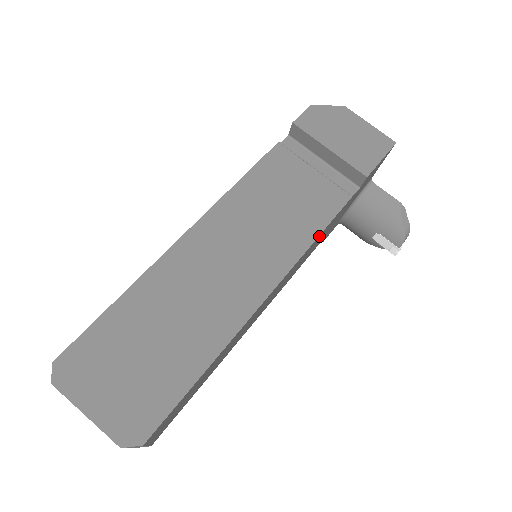
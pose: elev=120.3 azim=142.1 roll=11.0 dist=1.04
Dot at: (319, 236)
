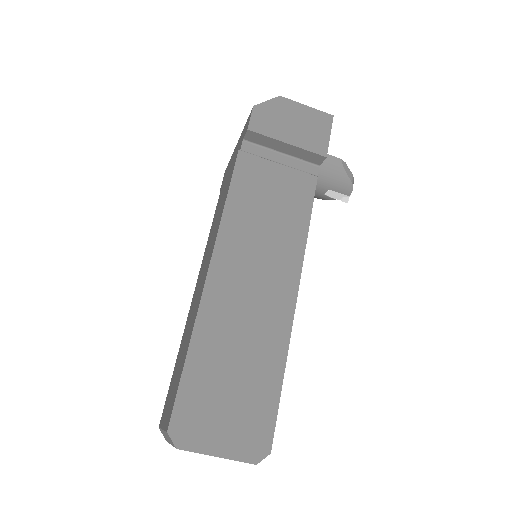
Dot at: occluded
